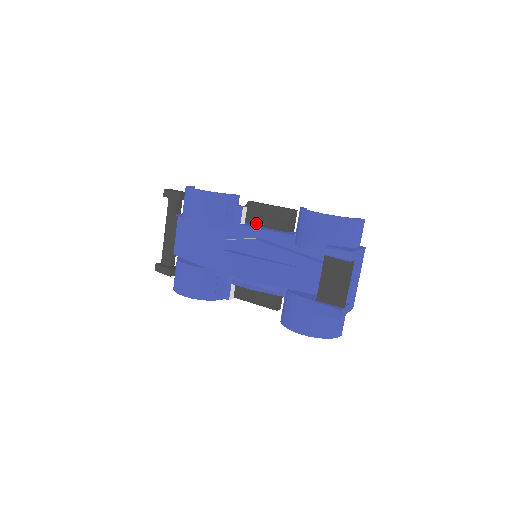
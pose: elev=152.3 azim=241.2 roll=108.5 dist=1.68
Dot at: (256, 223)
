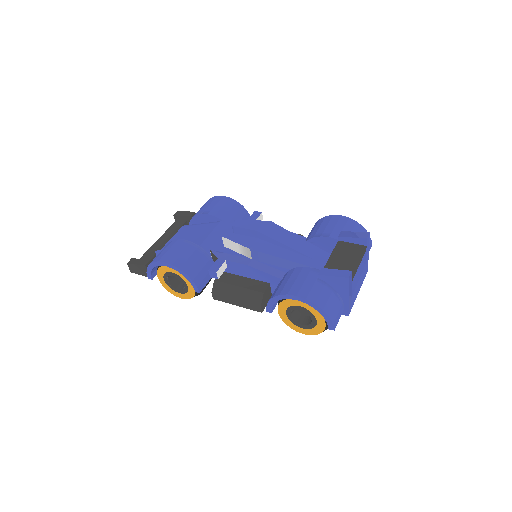
Dot at: occluded
